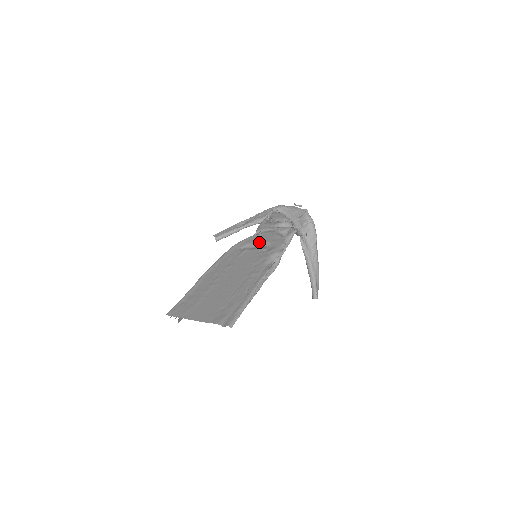
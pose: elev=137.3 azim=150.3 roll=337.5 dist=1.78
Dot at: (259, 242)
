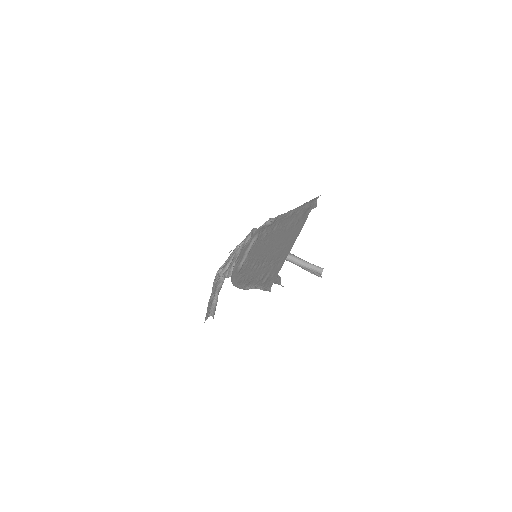
Dot at: (244, 255)
